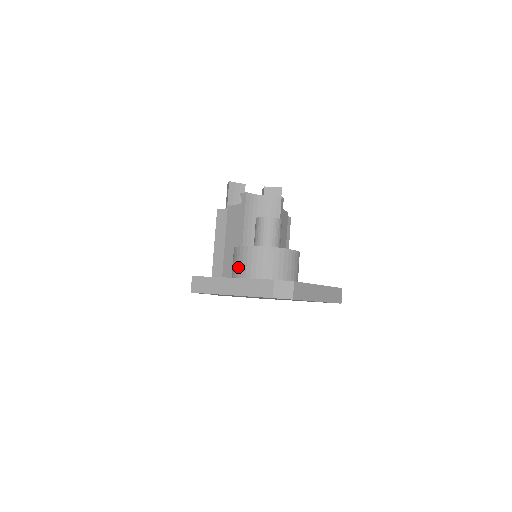
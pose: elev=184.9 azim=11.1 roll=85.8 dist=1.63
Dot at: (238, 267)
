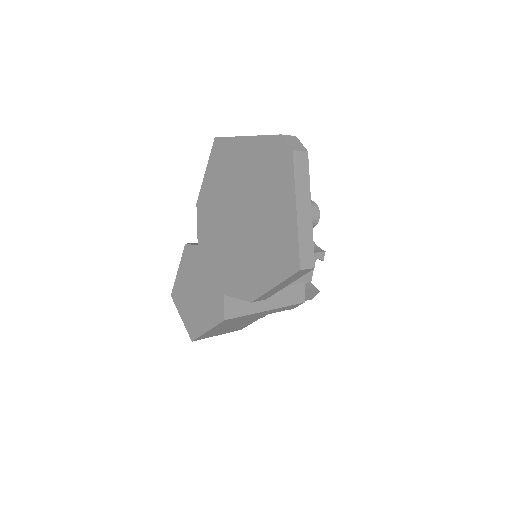
Dot at: occluded
